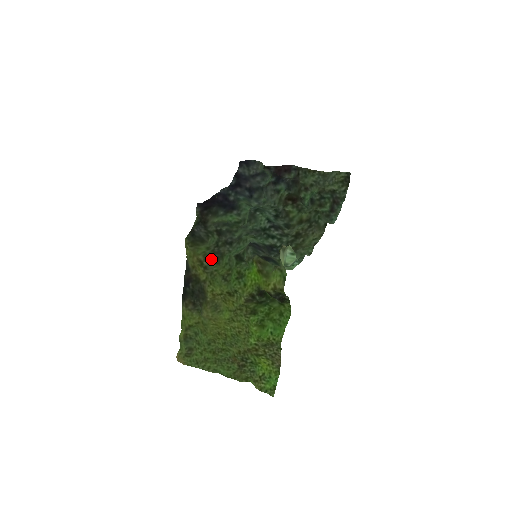
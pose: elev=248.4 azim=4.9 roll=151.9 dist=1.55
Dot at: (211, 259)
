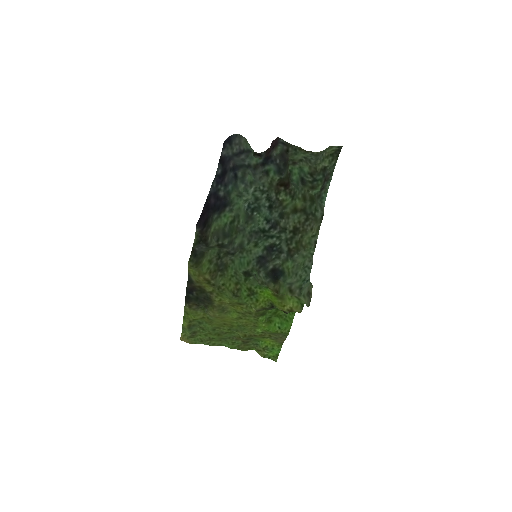
Dot at: (216, 274)
